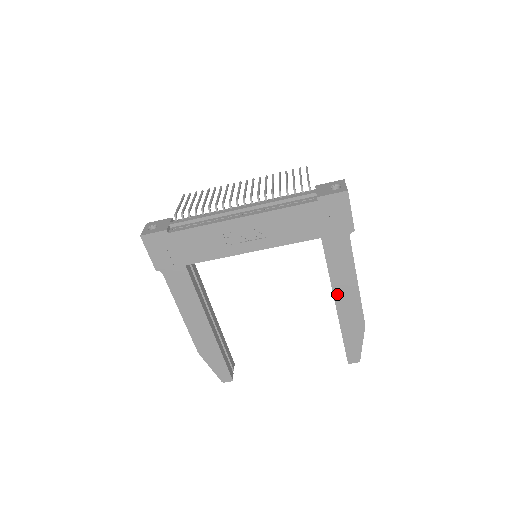
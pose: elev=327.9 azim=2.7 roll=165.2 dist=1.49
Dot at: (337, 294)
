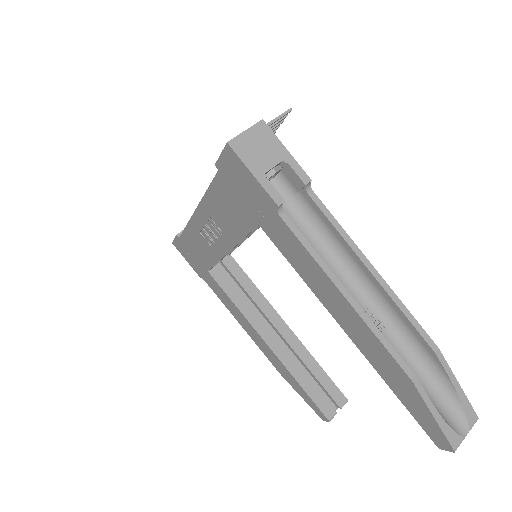
Dot at: (336, 315)
